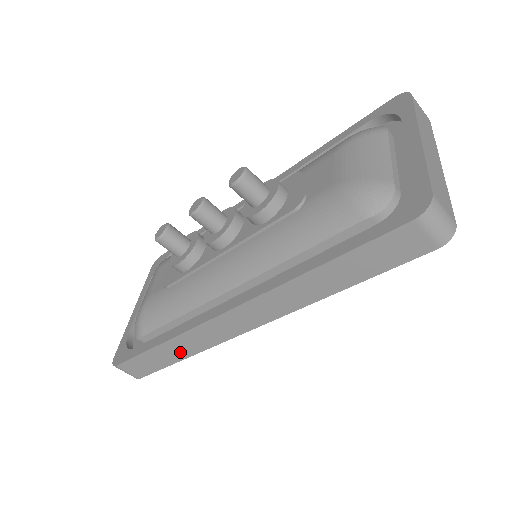
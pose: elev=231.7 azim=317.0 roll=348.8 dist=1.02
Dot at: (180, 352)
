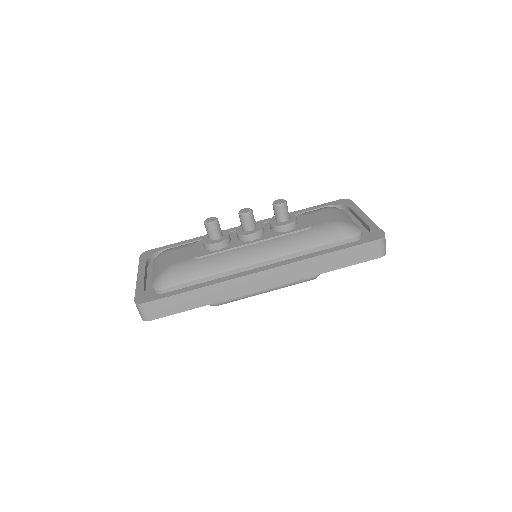
Dot at: (207, 298)
